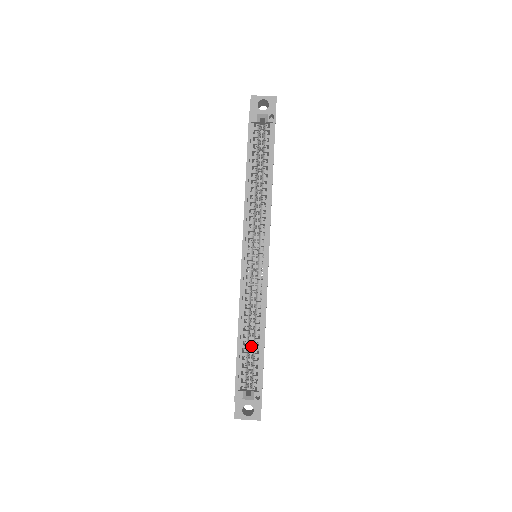
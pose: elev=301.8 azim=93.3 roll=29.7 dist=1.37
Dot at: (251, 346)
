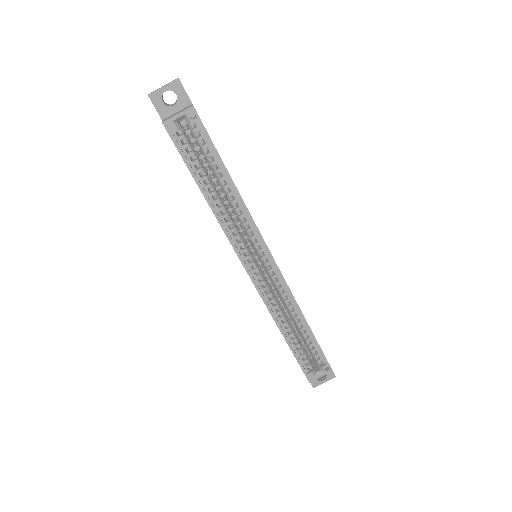
Dot at: (295, 328)
